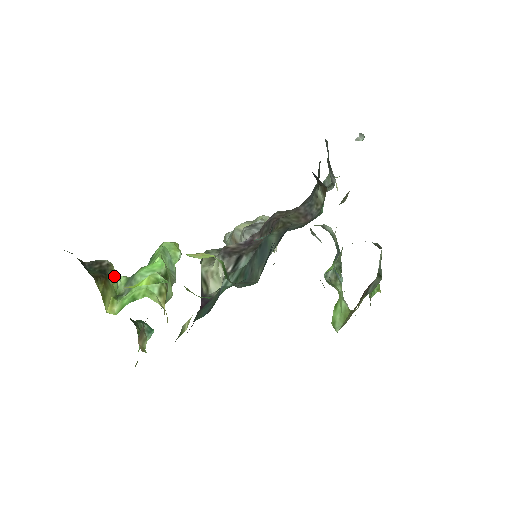
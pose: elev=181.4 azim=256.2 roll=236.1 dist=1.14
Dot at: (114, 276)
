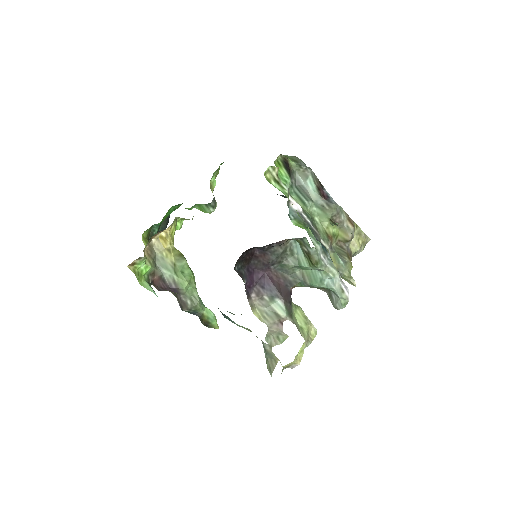
Dot at: occluded
